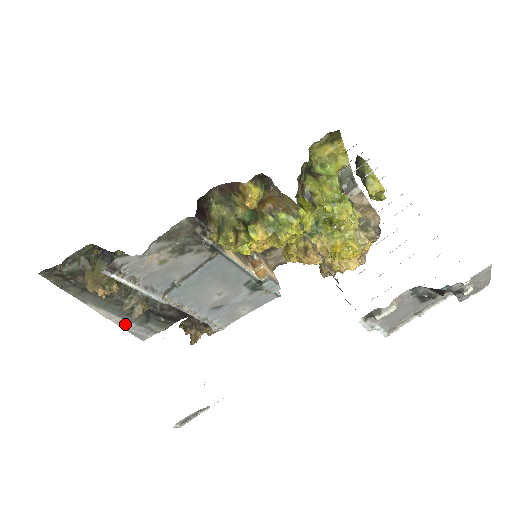
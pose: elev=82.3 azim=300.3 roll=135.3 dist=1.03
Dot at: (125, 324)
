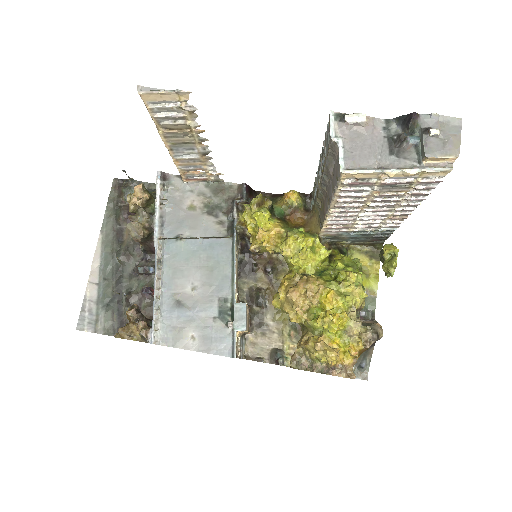
Dot at: (92, 288)
